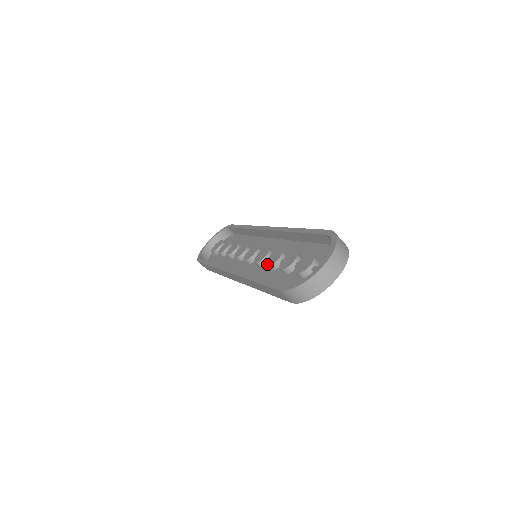
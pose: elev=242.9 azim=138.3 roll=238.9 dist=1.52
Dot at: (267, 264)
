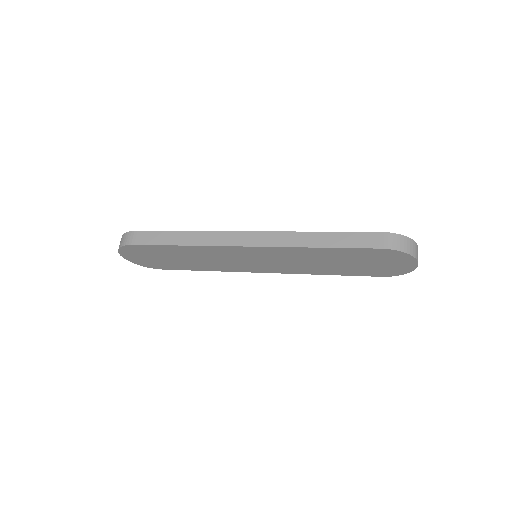
Dot at: occluded
